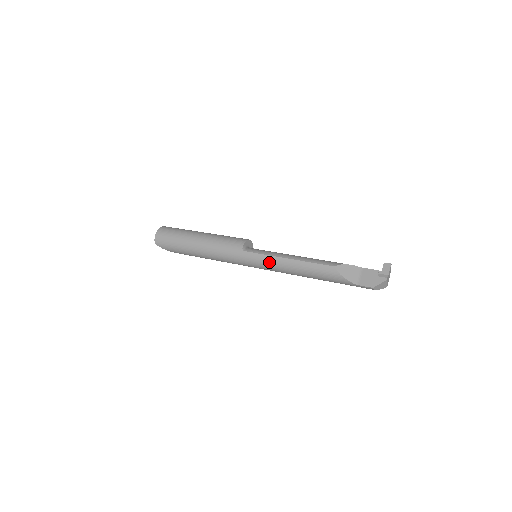
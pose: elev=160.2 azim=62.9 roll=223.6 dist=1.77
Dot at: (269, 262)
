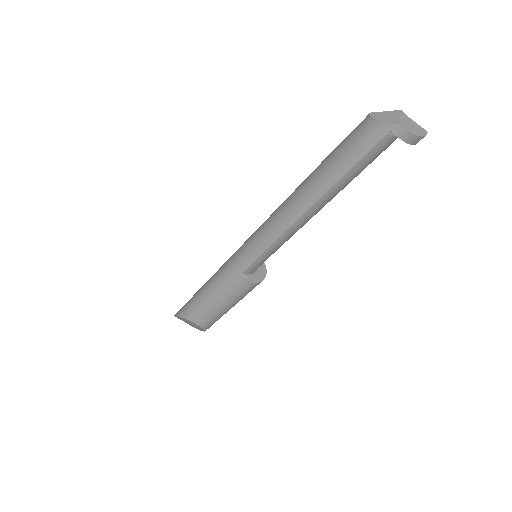
Dot at: occluded
